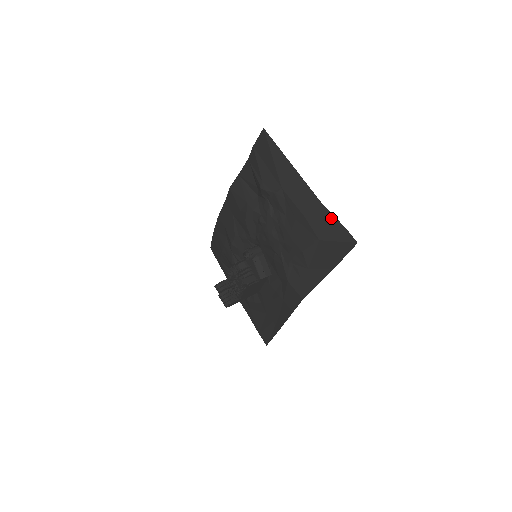
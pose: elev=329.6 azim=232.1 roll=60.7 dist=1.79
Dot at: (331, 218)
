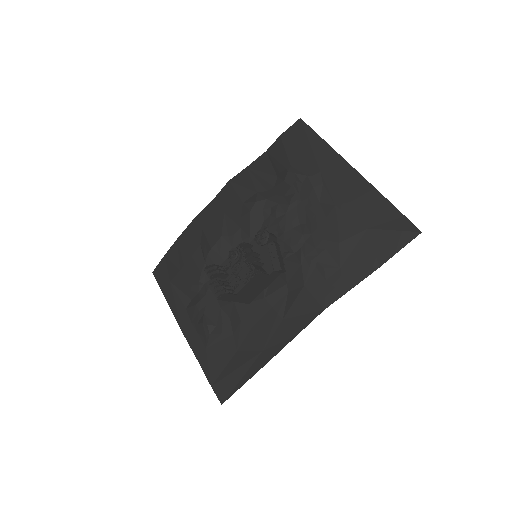
Dot at: (387, 205)
